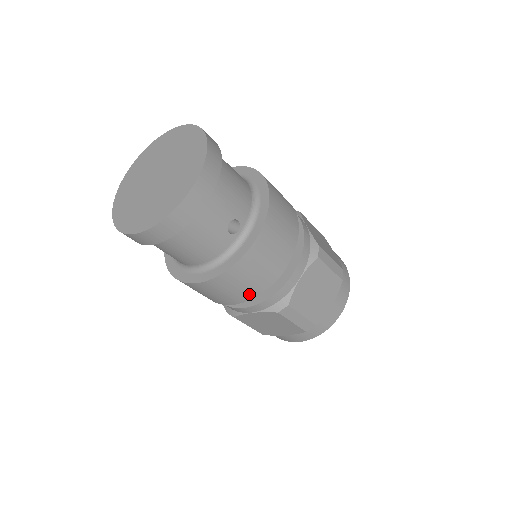
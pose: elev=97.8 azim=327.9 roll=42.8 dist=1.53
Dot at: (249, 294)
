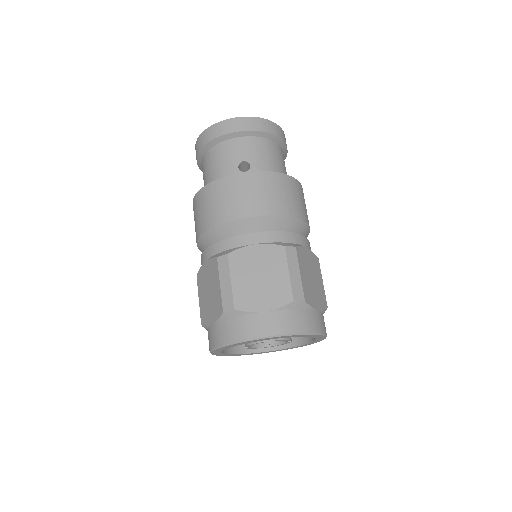
Dot at: (213, 220)
